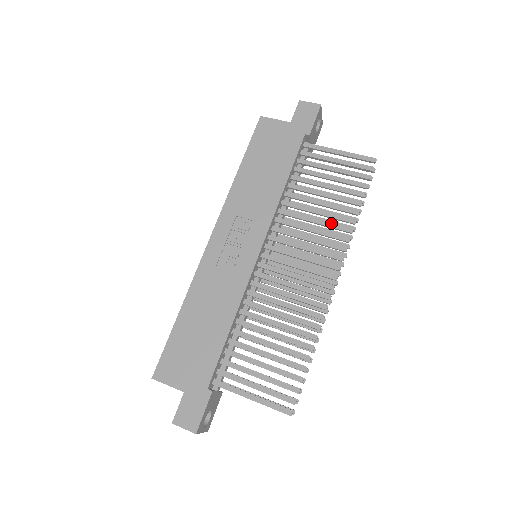
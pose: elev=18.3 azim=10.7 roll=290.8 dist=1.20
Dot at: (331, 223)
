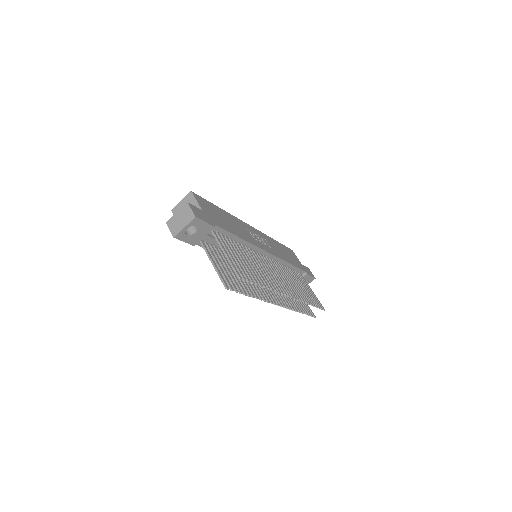
Dot at: (298, 290)
